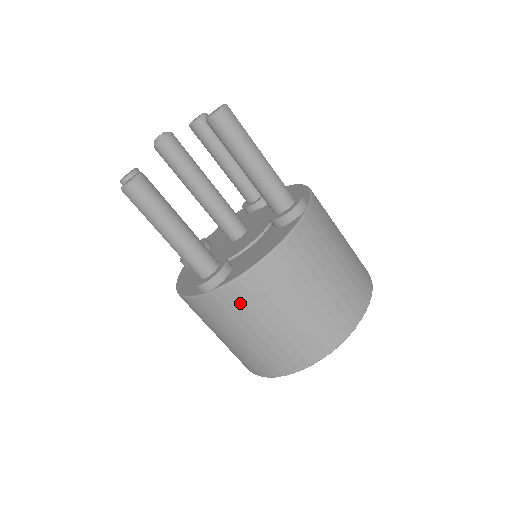
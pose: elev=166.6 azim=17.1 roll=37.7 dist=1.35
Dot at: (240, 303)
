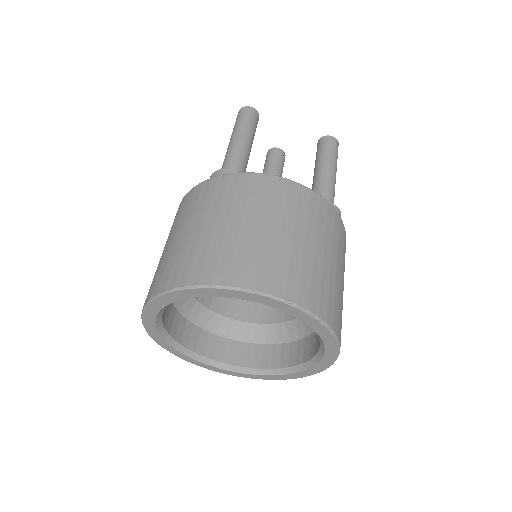
Dot at: (232, 191)
